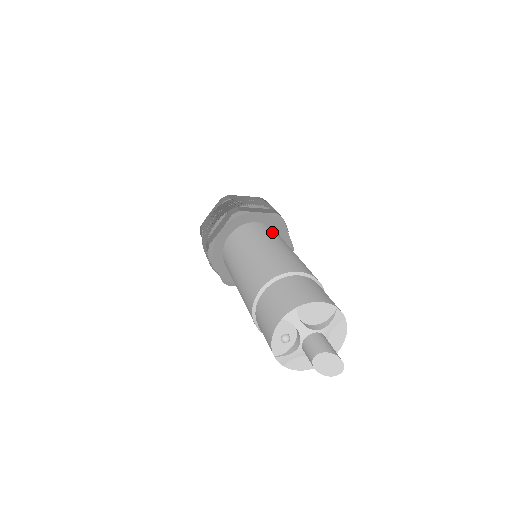
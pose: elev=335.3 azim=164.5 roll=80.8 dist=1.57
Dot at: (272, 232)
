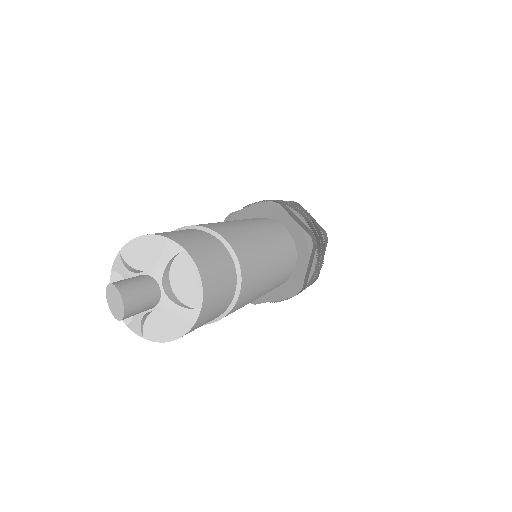
Dot at: occluded
